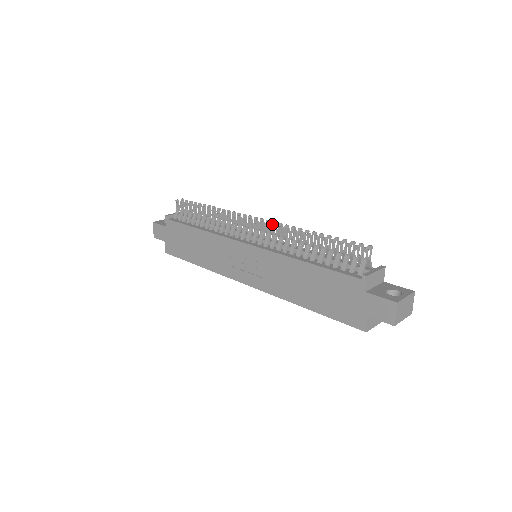
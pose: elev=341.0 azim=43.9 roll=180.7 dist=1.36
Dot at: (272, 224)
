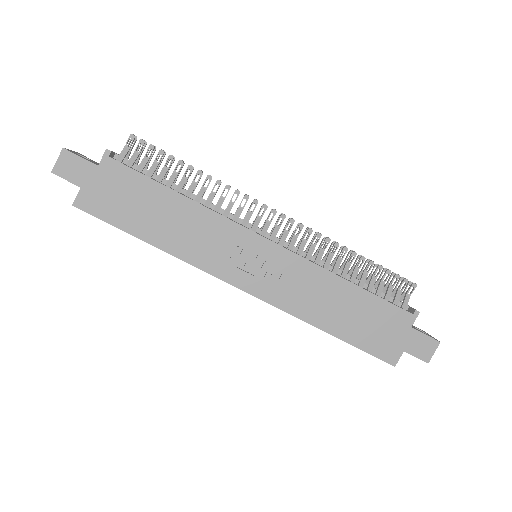
Dot at: (298, 225)
